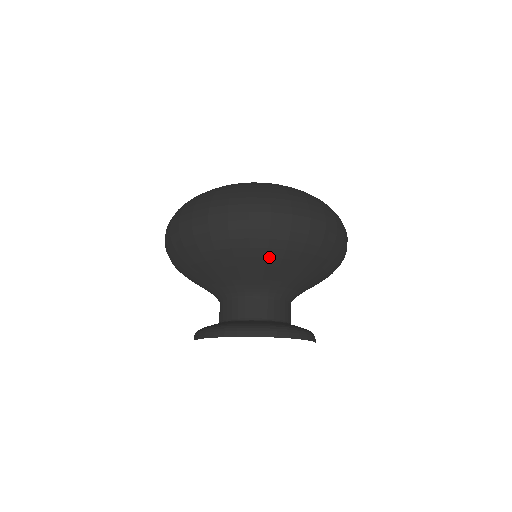
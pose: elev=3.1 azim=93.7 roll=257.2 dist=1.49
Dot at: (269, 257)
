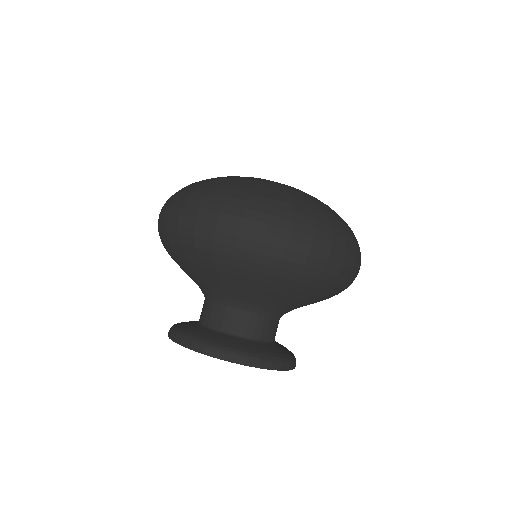
Dot at: (204, 266)
